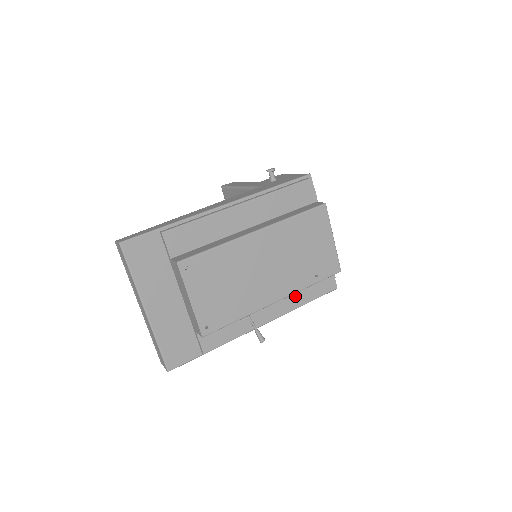
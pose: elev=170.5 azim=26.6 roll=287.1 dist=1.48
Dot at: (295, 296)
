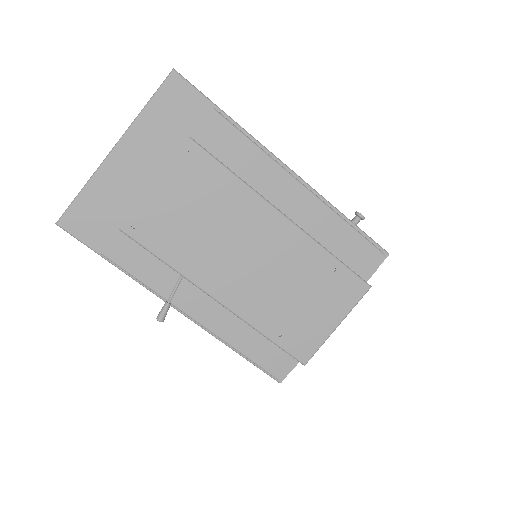
Dot at: (239, 329)
